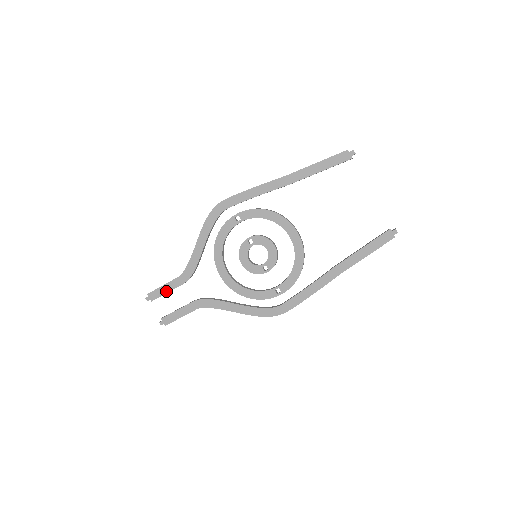
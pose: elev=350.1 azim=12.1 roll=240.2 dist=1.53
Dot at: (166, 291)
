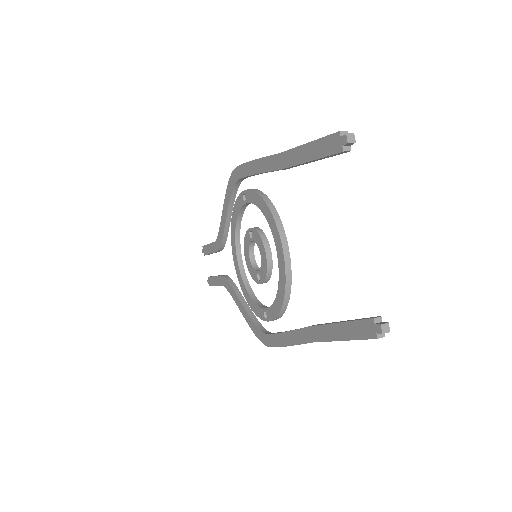
Dot at: (210, 251)
